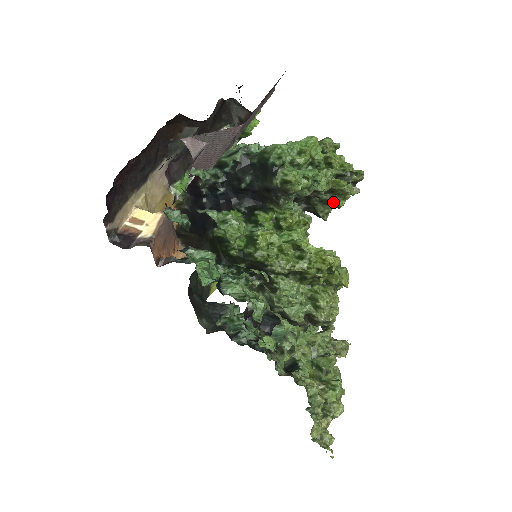
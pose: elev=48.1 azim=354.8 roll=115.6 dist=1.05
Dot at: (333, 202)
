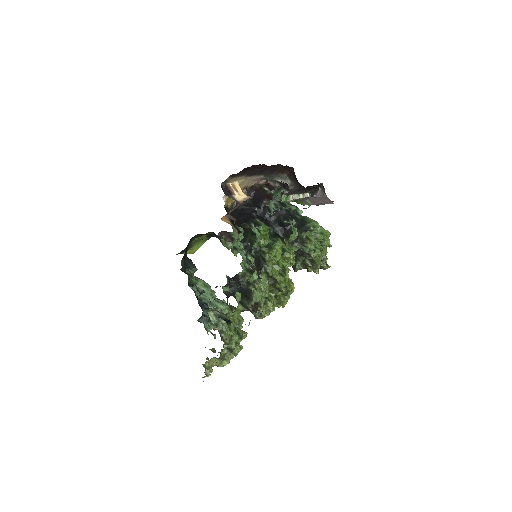
Dot at: (308, 266)
